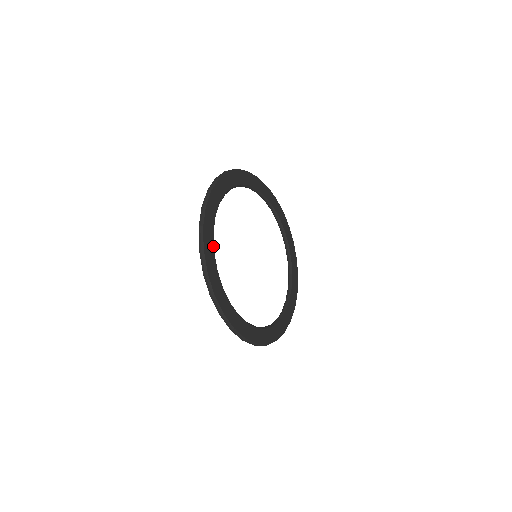
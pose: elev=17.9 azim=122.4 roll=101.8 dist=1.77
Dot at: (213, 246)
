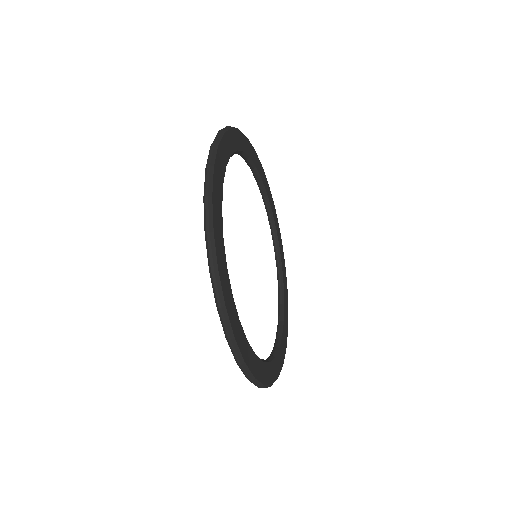
Dot at: (223, 179)
